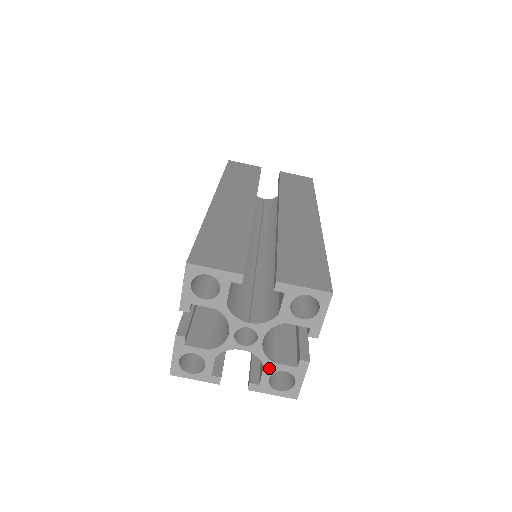
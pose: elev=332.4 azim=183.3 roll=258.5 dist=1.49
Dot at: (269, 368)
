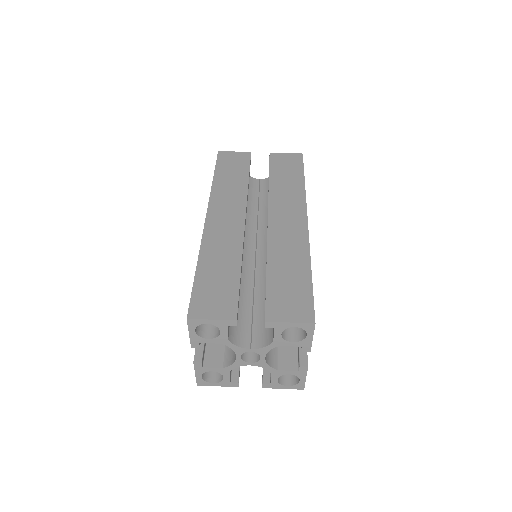
Dot at: (275, 374)
